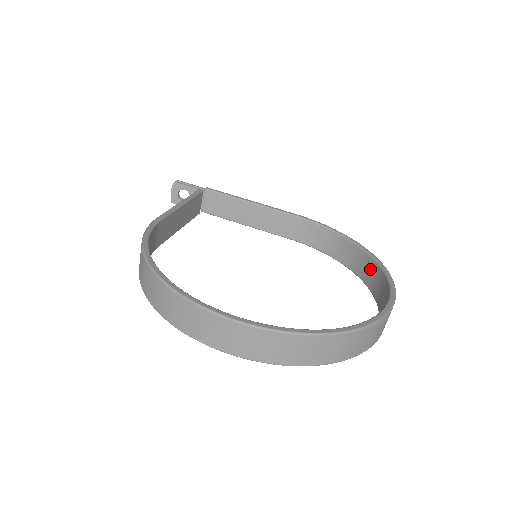
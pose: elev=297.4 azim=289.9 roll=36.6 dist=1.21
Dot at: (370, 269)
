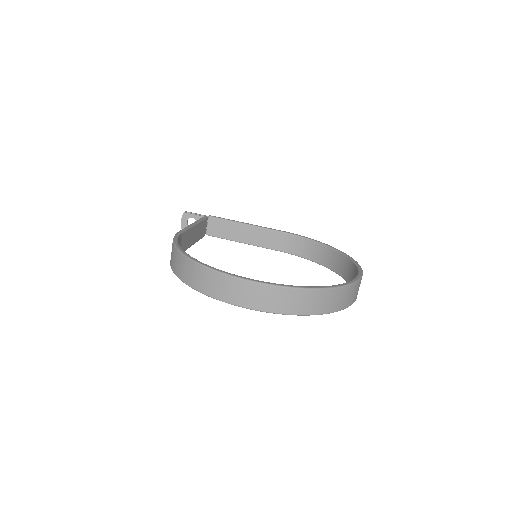
Dot at: (342, 263)
